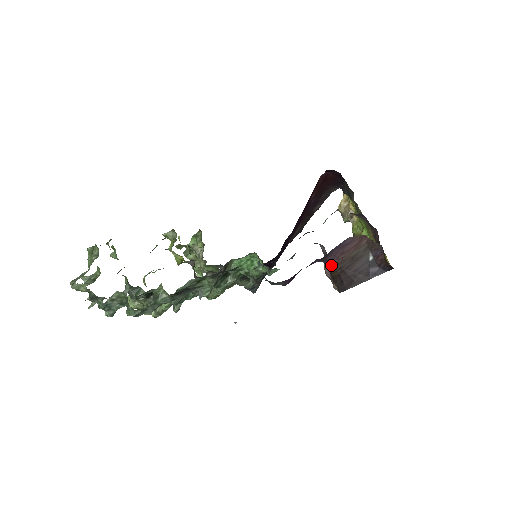
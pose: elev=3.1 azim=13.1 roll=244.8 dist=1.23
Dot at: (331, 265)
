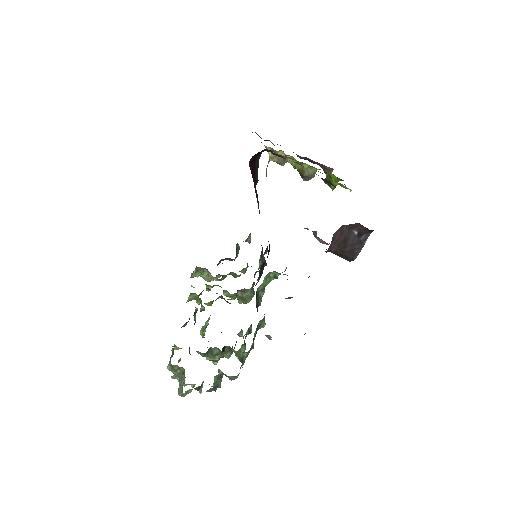
Dot at: (332, 252)
